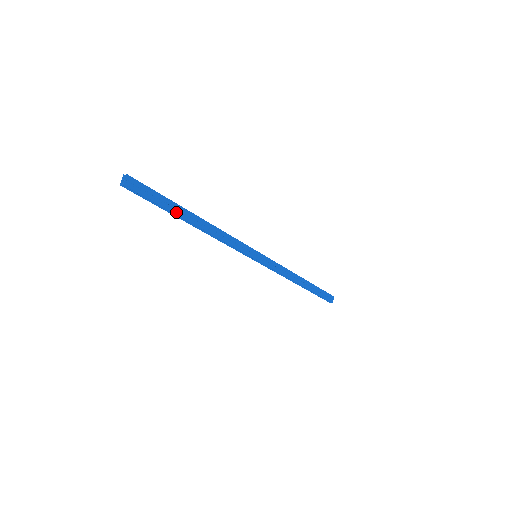
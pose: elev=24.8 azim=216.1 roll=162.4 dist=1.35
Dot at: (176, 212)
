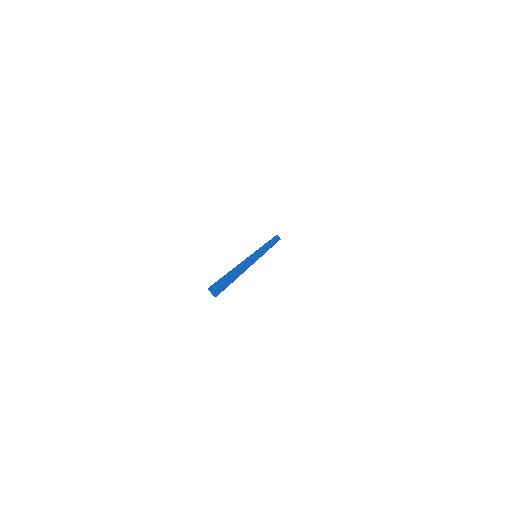
Dot at: (234, 278)
